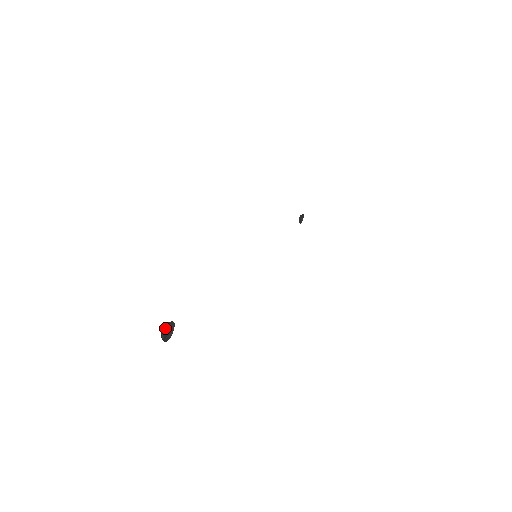
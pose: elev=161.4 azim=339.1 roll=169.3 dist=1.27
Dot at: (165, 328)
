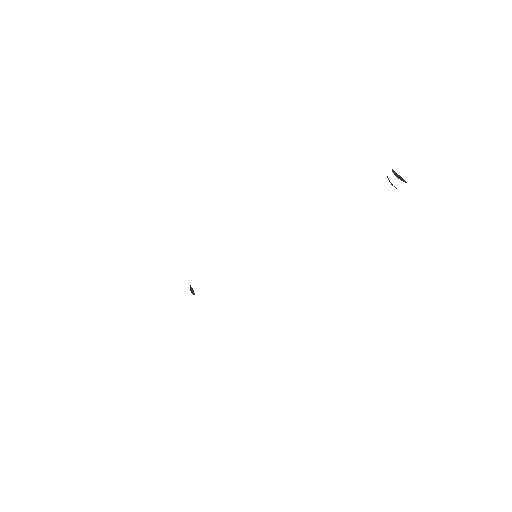
Dot at: (396, 174)
